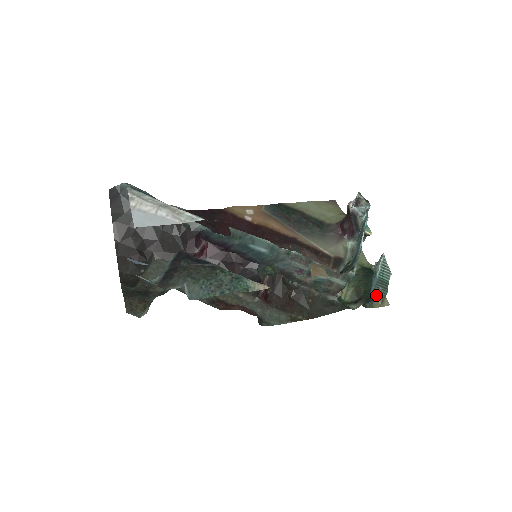
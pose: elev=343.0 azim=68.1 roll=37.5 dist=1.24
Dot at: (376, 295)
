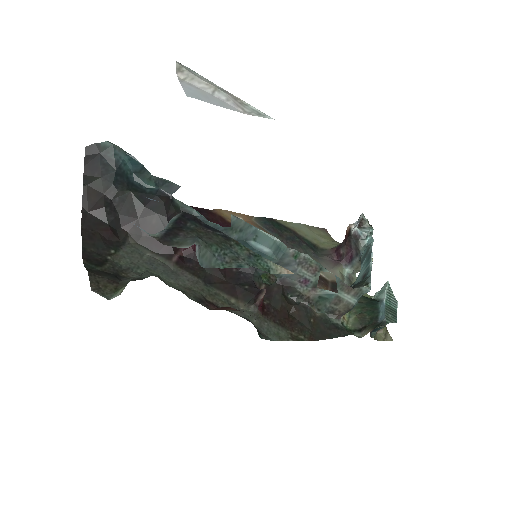
Dot at: (387, 321)
